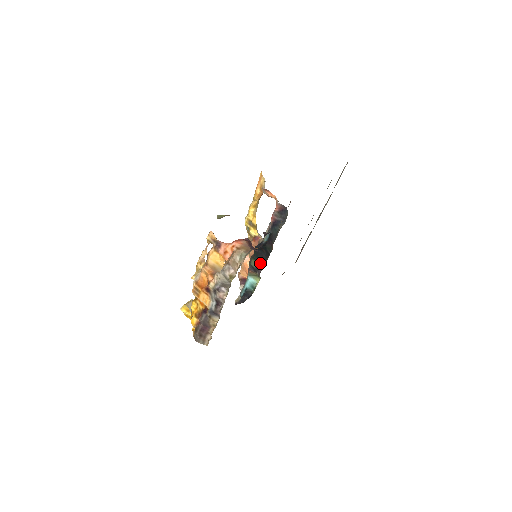
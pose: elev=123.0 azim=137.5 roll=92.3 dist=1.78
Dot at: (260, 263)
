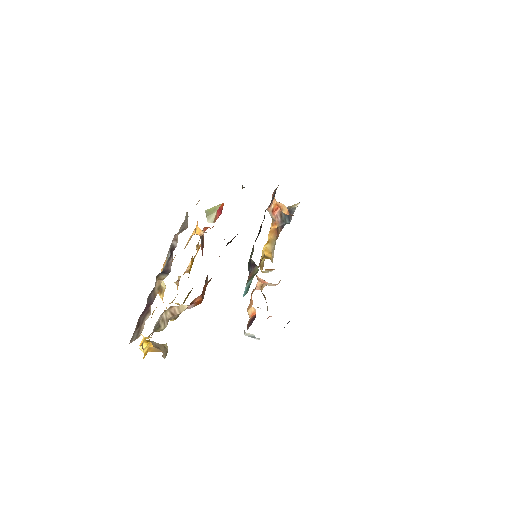
Dot at: occluded
